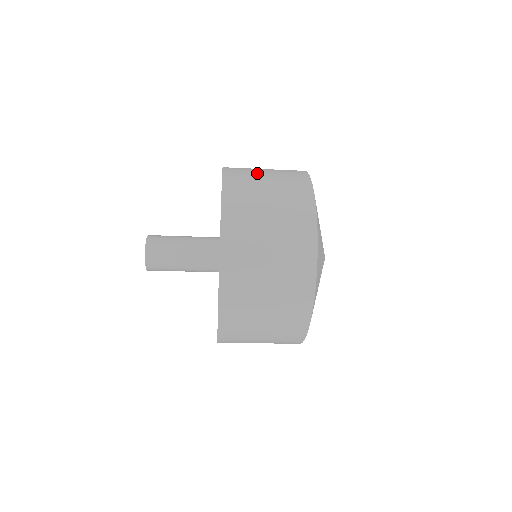
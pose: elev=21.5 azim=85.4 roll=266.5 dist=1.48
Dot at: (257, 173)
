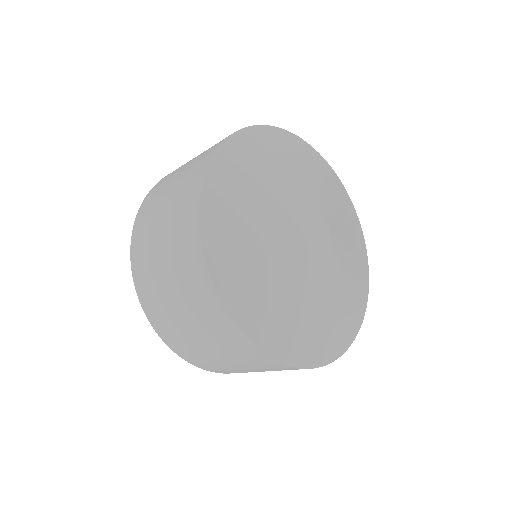
Dot at: occluded
